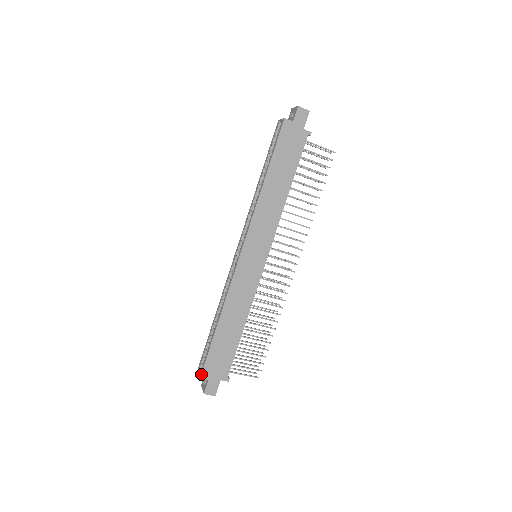
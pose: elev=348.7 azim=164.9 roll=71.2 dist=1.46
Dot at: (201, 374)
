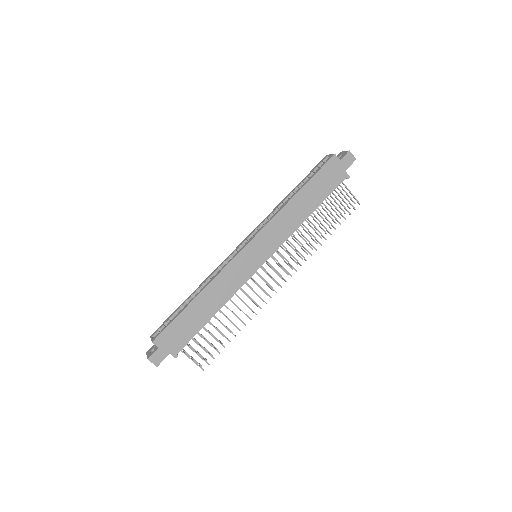
Dot at: (156, 338)
